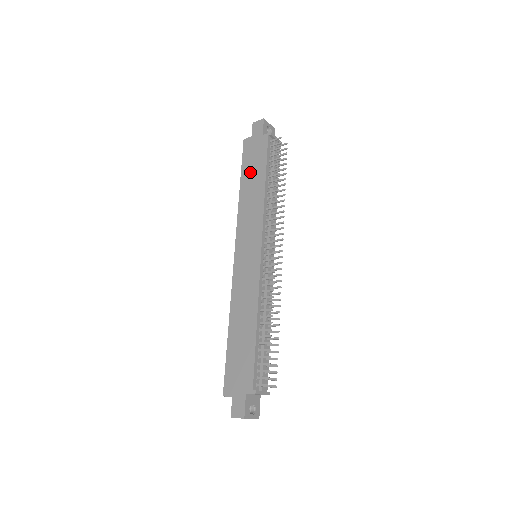
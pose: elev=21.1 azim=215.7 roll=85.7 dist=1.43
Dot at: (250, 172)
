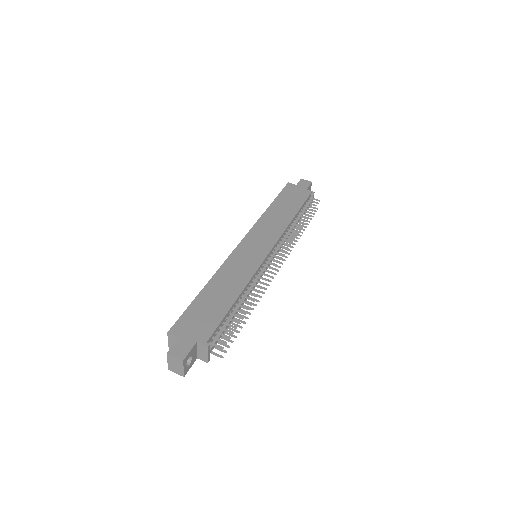
Dot at: (284, 202)
